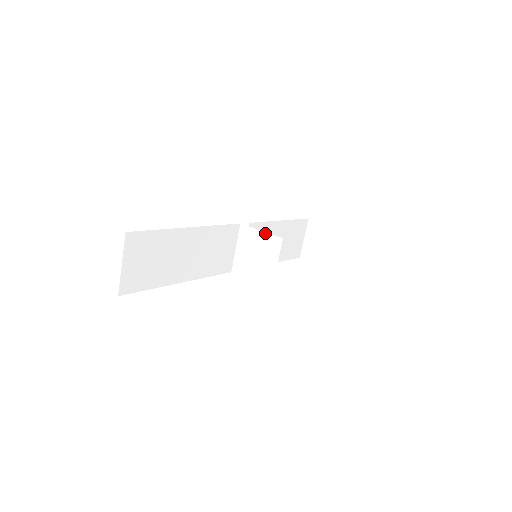
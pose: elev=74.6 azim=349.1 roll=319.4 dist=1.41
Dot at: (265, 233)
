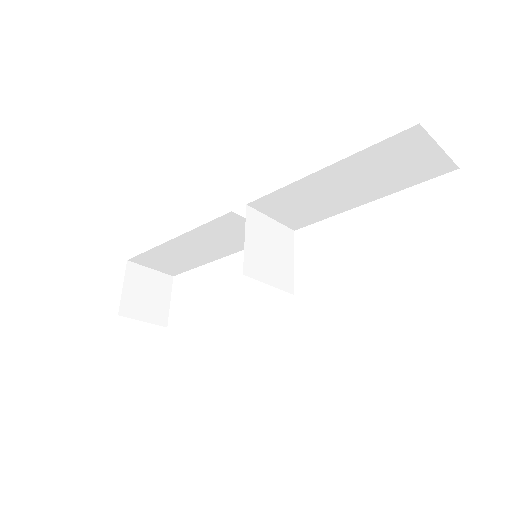
Dot at: occluded
